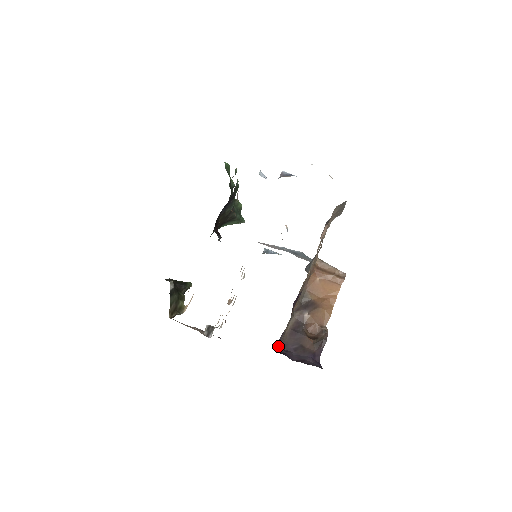
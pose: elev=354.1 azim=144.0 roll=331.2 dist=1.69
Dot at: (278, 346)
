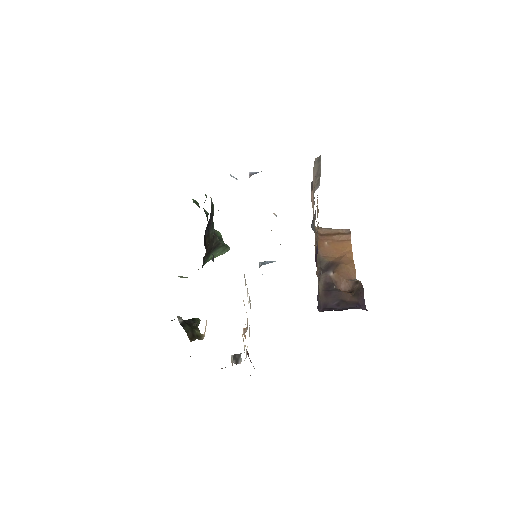
Dot at: (319, 307)
